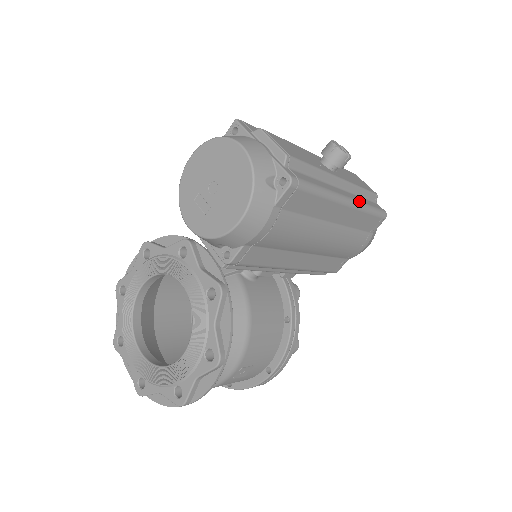
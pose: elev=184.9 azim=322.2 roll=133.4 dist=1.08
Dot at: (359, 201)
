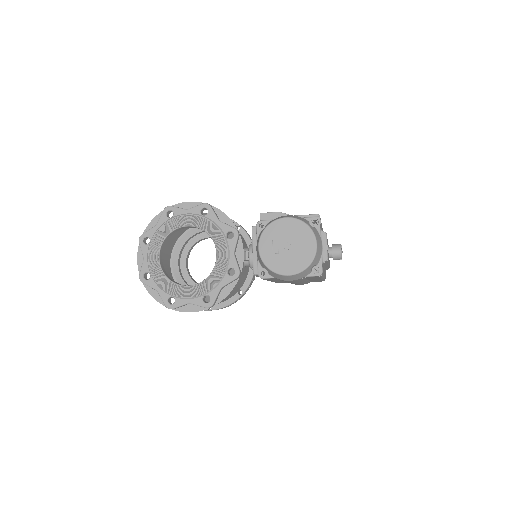
Dot at: occluded
